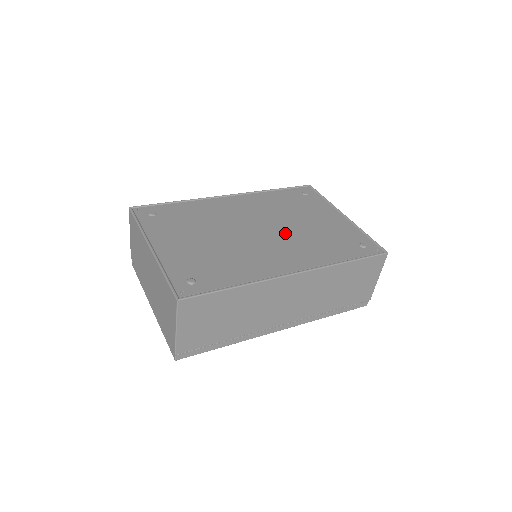
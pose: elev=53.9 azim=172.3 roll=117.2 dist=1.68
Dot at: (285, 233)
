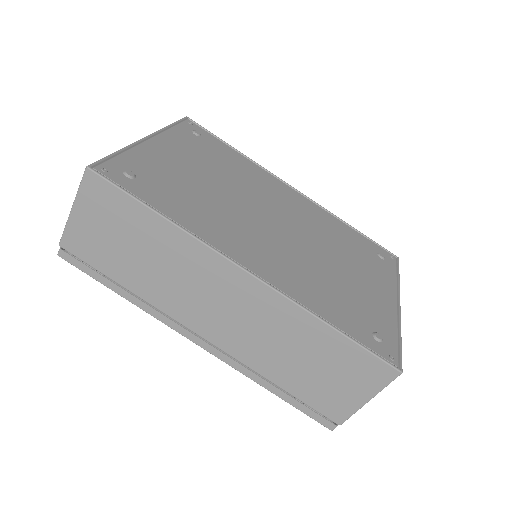
Dot at: (300, 248)
